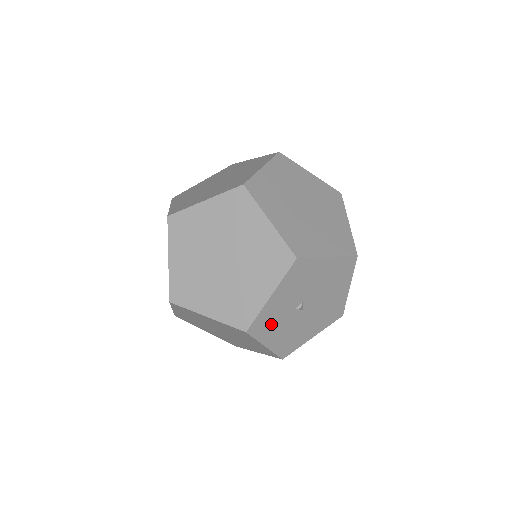
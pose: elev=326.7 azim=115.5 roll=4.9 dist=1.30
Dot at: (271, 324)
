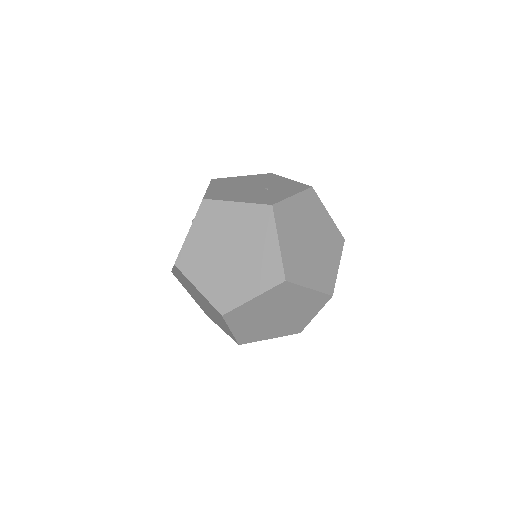
Dot at: occluded
